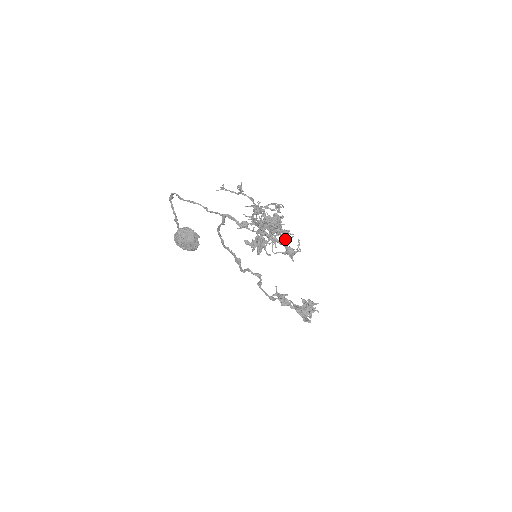
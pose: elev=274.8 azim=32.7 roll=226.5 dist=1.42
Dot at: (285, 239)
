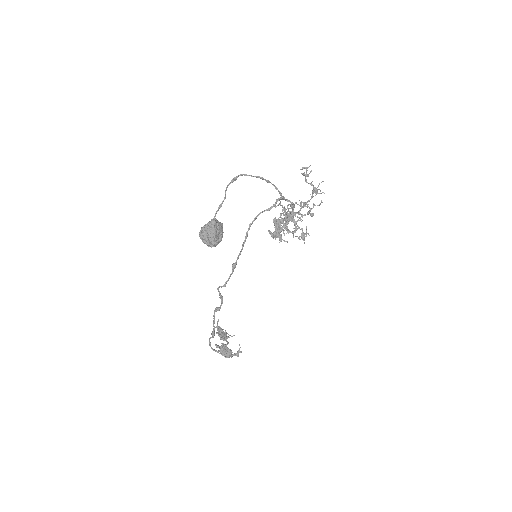
Dot at: occluded
